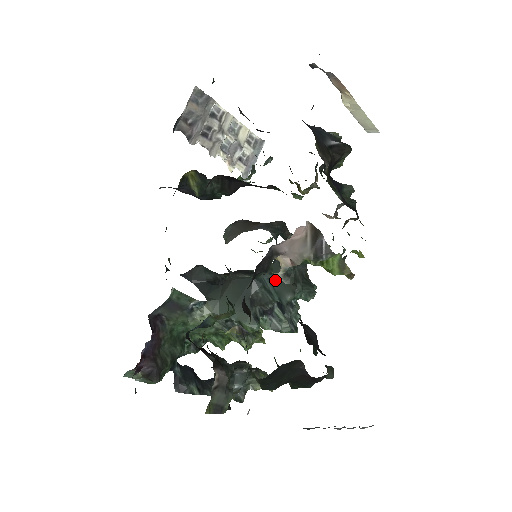
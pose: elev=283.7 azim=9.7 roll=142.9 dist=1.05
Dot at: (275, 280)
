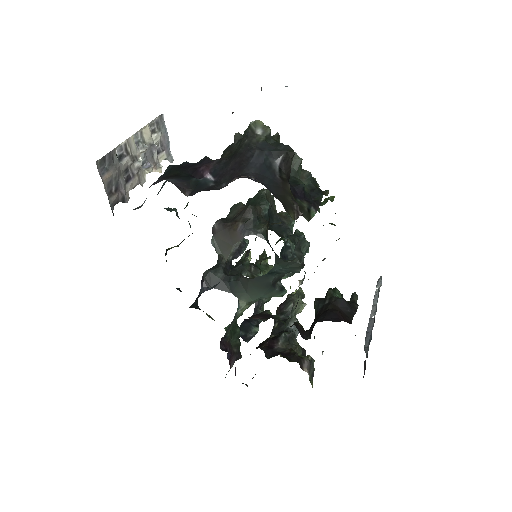
Dot at: (285, 268)
